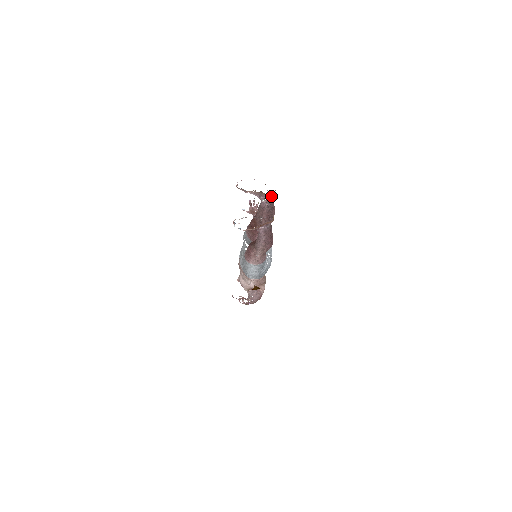
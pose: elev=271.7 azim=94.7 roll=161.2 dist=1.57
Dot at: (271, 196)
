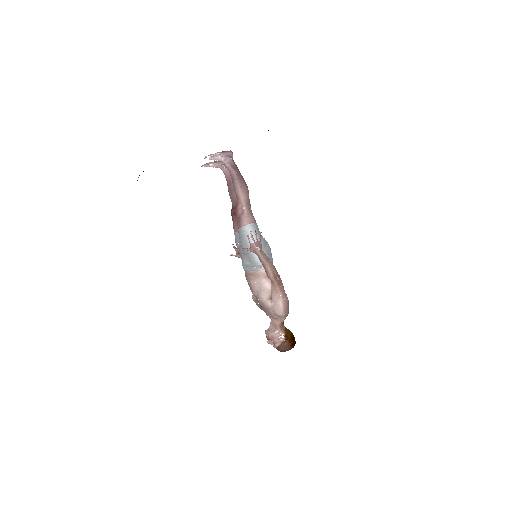
Dot at: occluded
